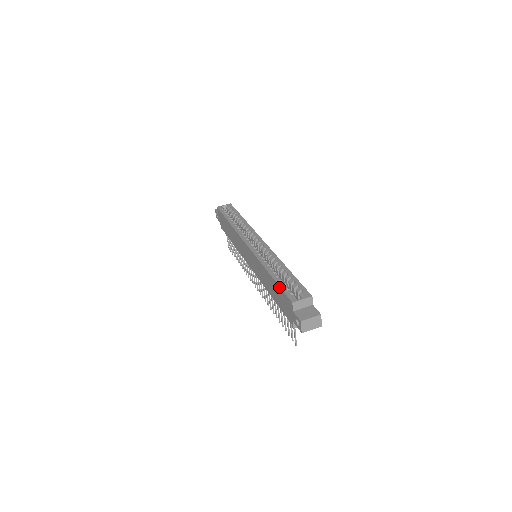
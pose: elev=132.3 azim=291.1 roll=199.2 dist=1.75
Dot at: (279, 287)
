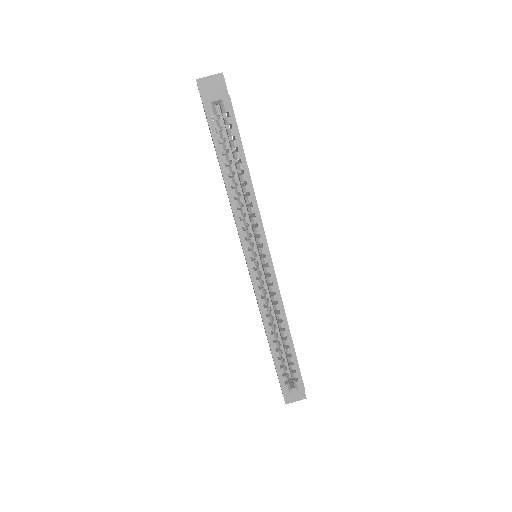
Dot at: (275, 367)
